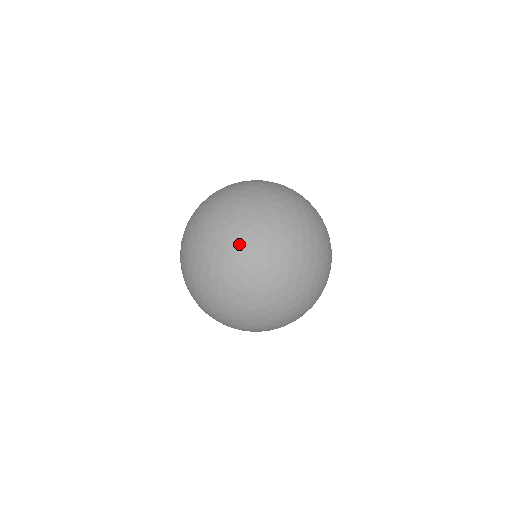
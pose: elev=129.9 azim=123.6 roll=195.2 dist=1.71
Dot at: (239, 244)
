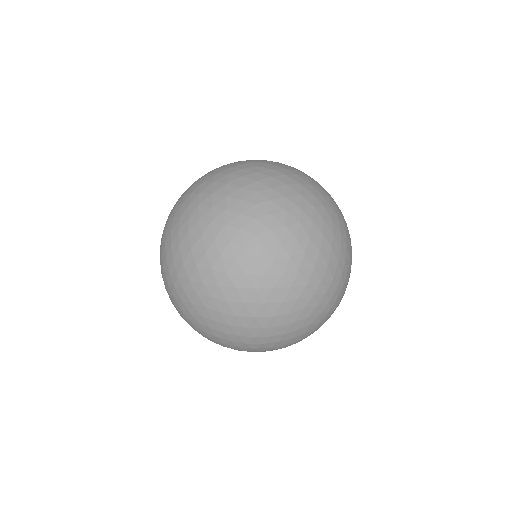
Dot at: (207, 332)
